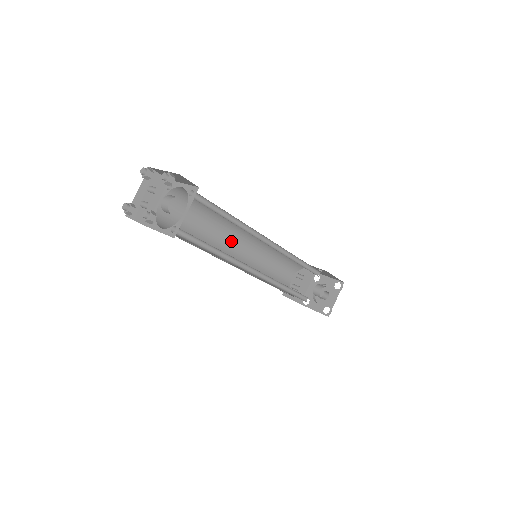
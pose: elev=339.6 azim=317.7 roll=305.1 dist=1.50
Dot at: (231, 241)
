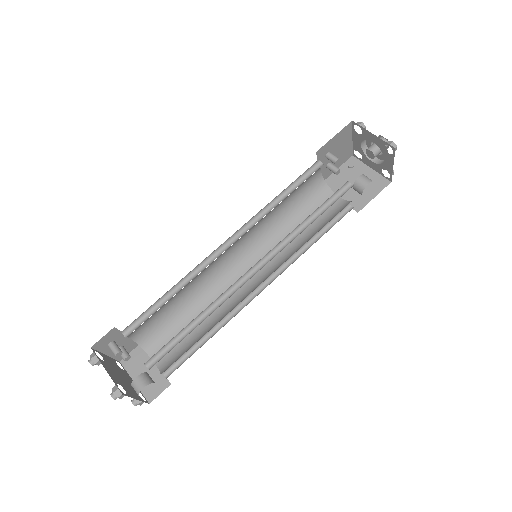
Dot at: (220, 258)
